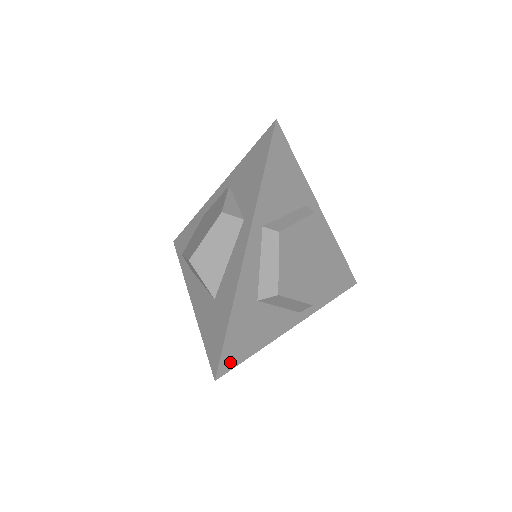
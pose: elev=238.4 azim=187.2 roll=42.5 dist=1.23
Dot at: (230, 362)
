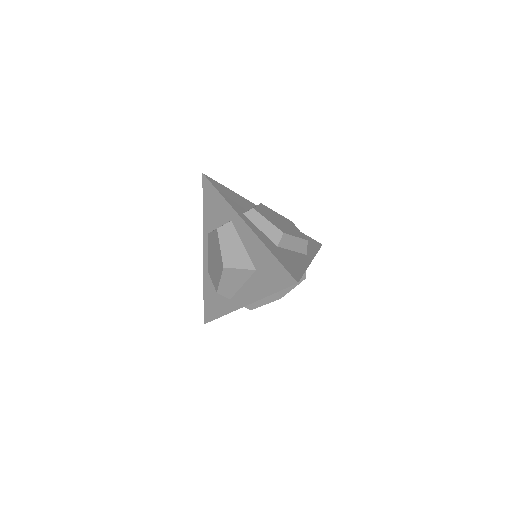
Dot at: (296, 275)
